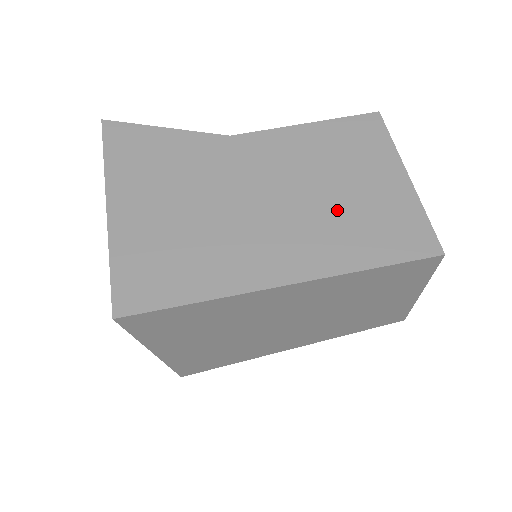
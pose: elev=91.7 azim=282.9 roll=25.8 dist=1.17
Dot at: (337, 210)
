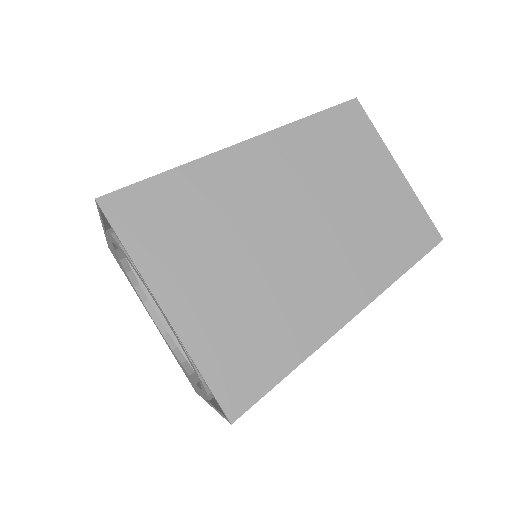
Dot at: occluded
